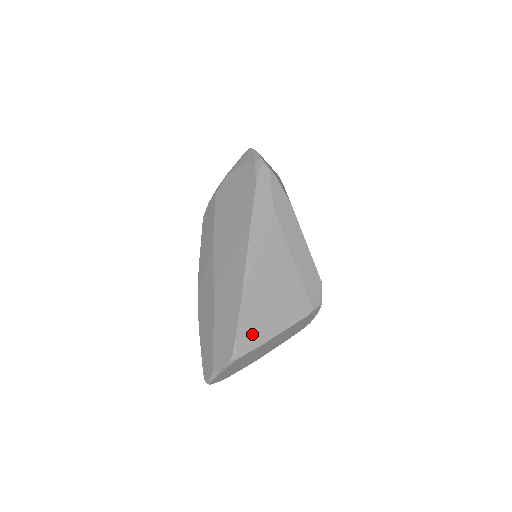
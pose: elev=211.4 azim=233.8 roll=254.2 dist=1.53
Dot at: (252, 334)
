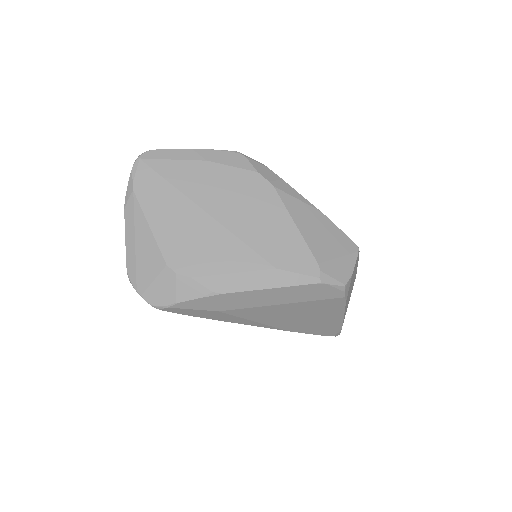
Dot at: (328, 329)
